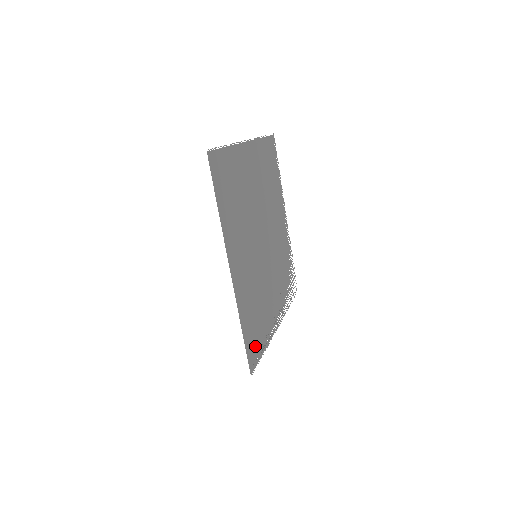
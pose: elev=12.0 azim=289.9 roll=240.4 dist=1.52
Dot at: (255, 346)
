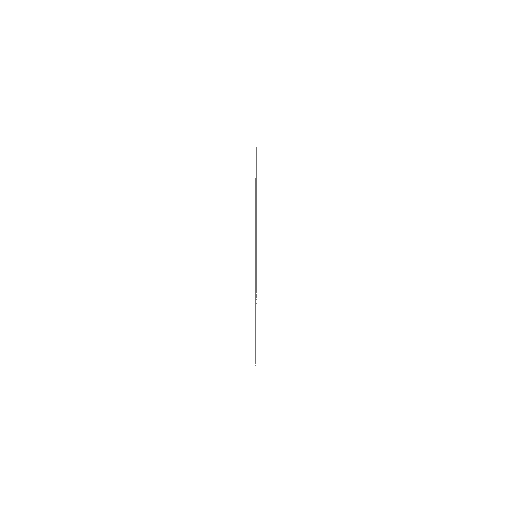
Dot at: occluded
